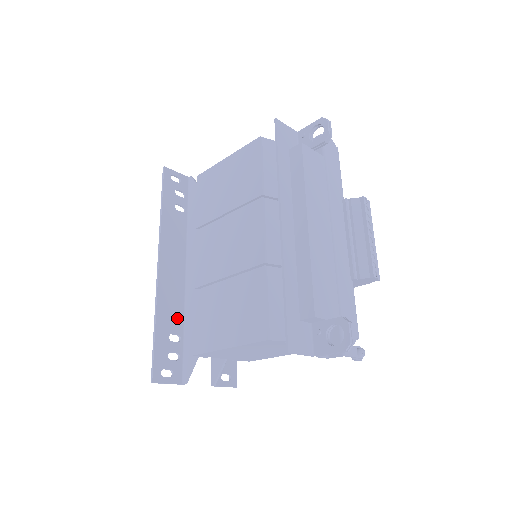
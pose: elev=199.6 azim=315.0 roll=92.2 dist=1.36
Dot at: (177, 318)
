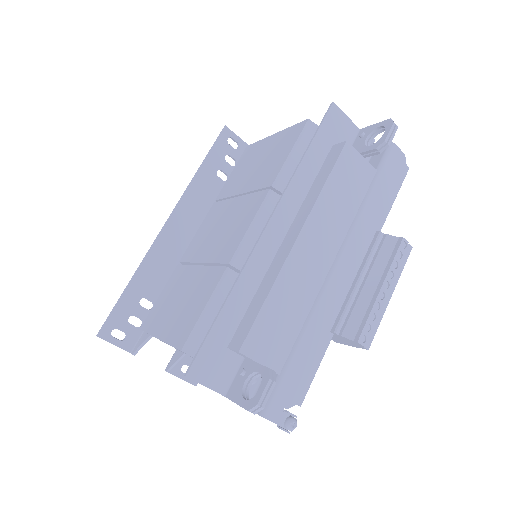
Dot at: (160, 285)
